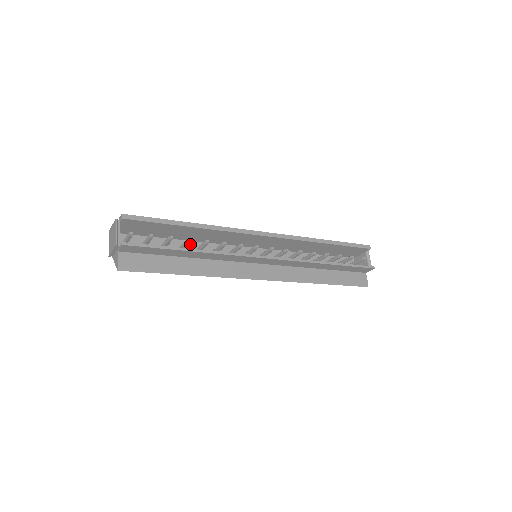
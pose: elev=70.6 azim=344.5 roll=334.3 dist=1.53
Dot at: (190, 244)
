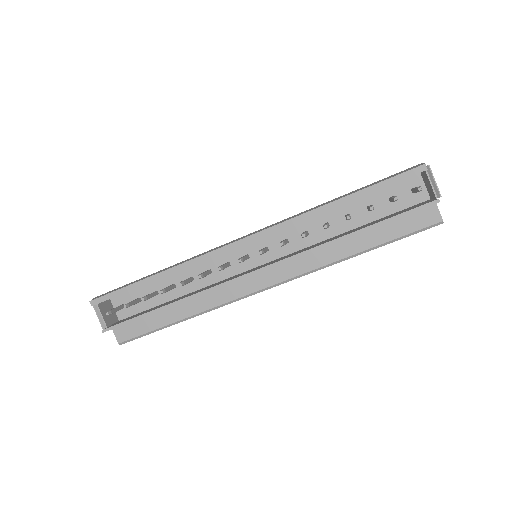
Dot at: (181, 274)
